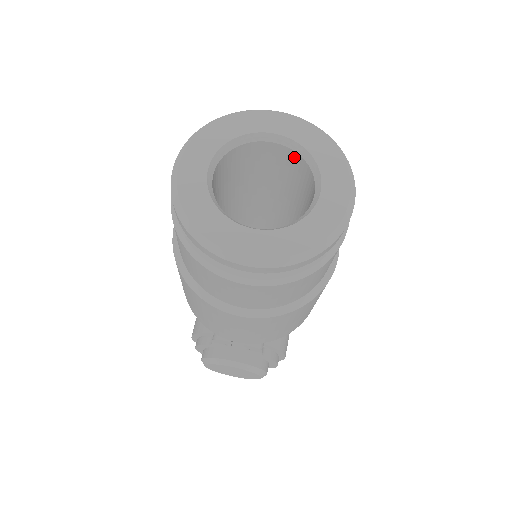
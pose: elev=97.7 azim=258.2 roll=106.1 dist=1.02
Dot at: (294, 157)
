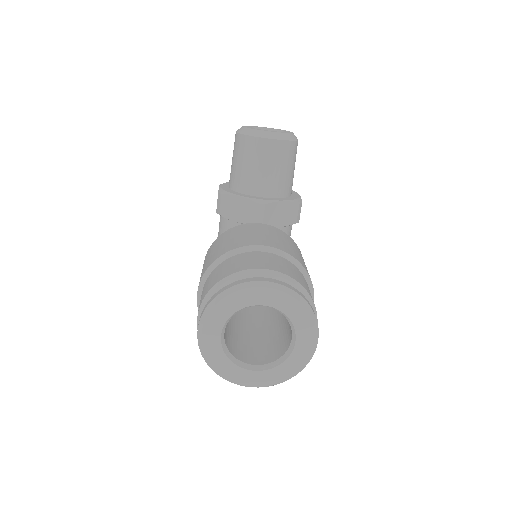
Dot at: occluded
